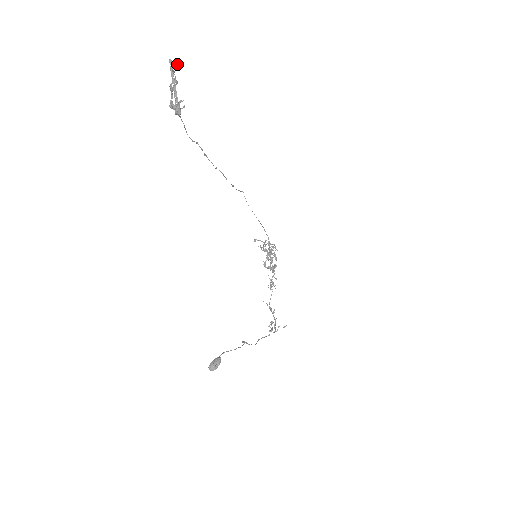
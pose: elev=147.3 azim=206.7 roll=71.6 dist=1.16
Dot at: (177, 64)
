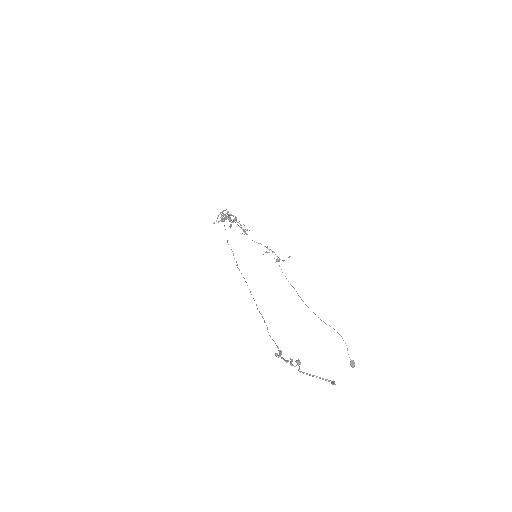
Dot at: occluded
